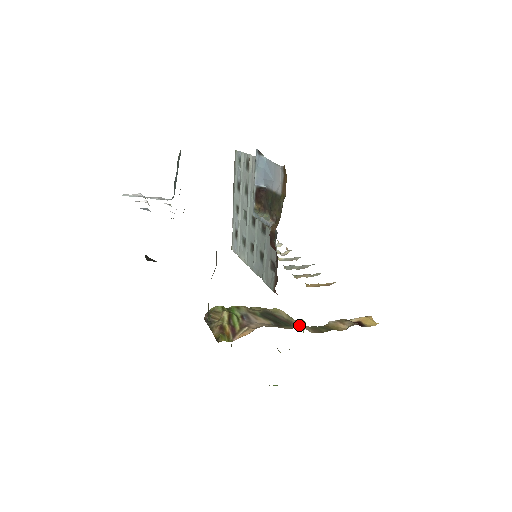
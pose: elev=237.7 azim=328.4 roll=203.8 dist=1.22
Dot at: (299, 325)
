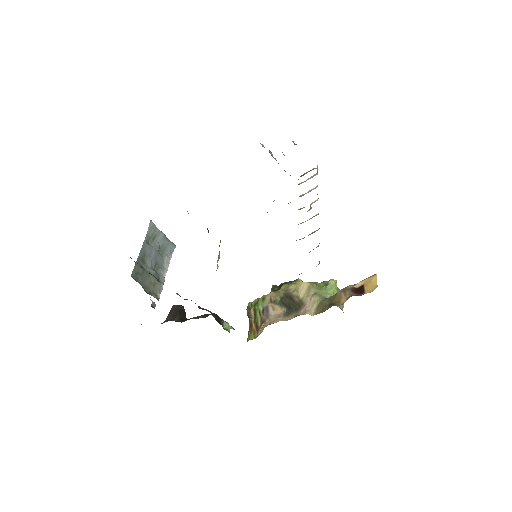
Dot at: (307, 306)
